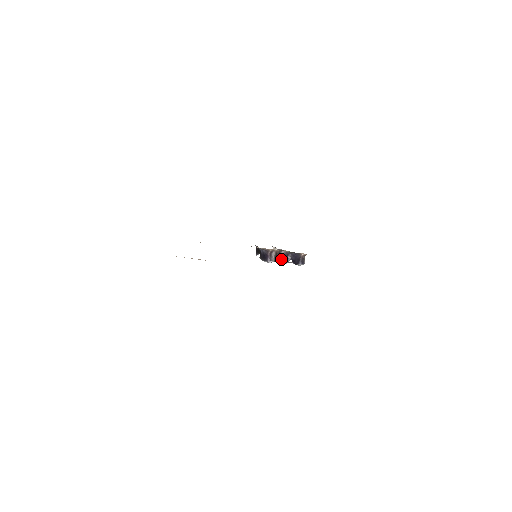
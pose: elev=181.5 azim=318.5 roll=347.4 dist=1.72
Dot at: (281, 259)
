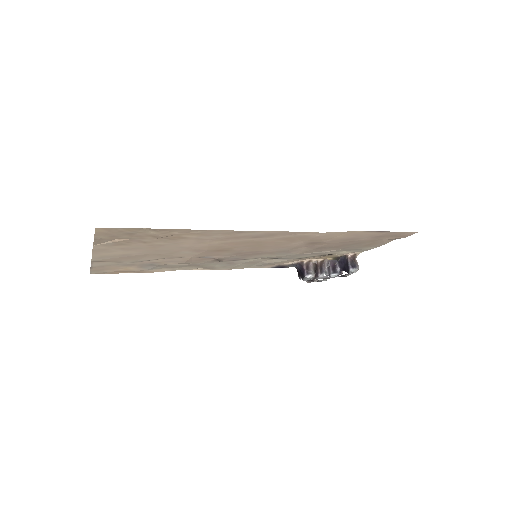
Dot at: (326, 271)
